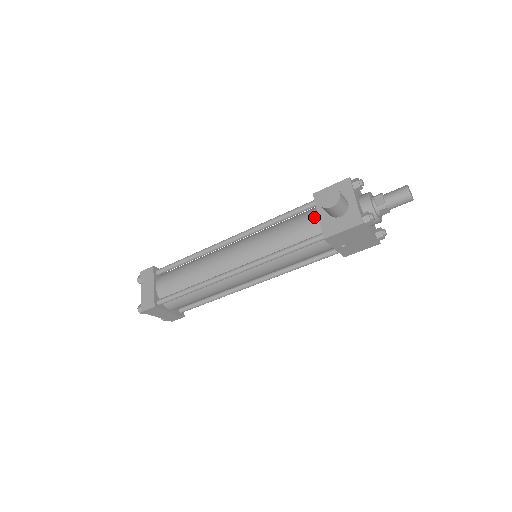
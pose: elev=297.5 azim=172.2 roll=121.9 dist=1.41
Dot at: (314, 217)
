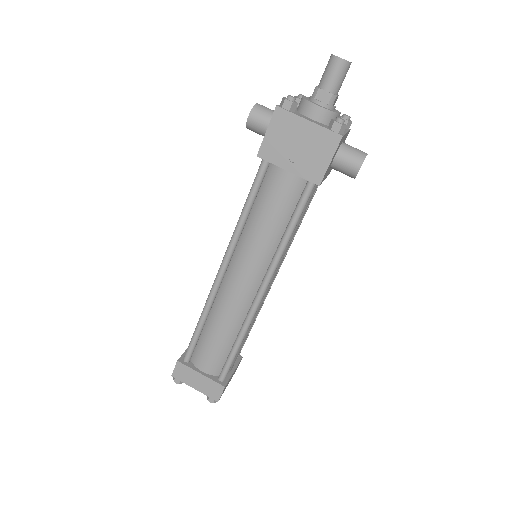
Dot at: occluded
